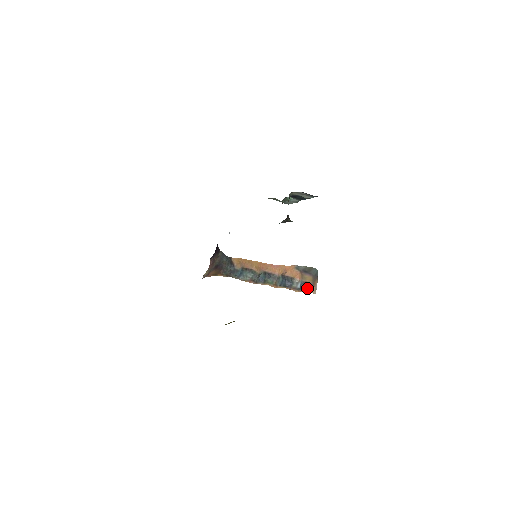
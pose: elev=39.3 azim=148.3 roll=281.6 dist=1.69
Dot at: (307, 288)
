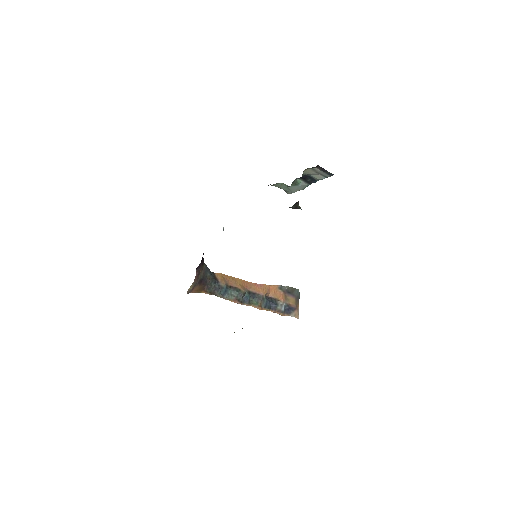
Dot at: (290, 312)
